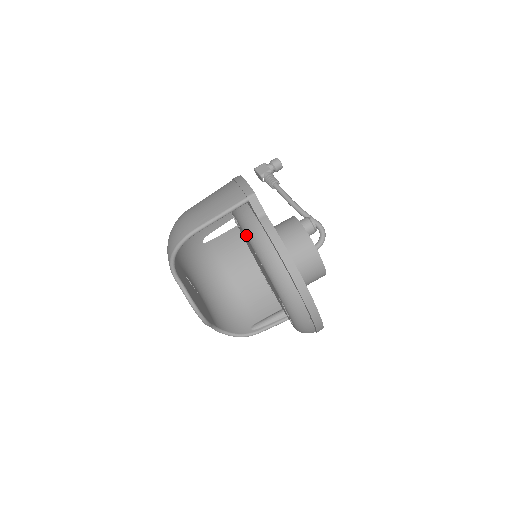
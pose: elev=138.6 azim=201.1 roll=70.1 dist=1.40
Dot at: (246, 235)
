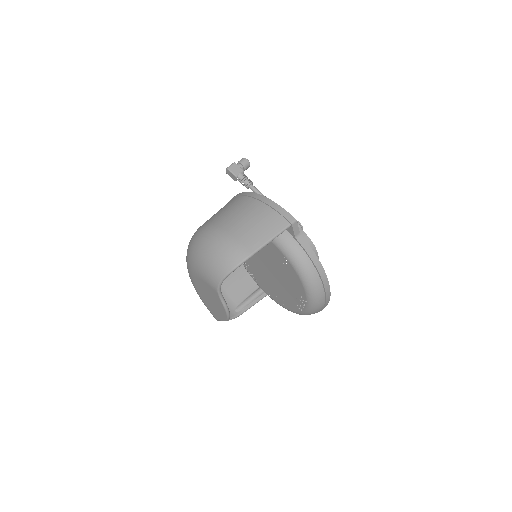
Dot at: (283, 252)
